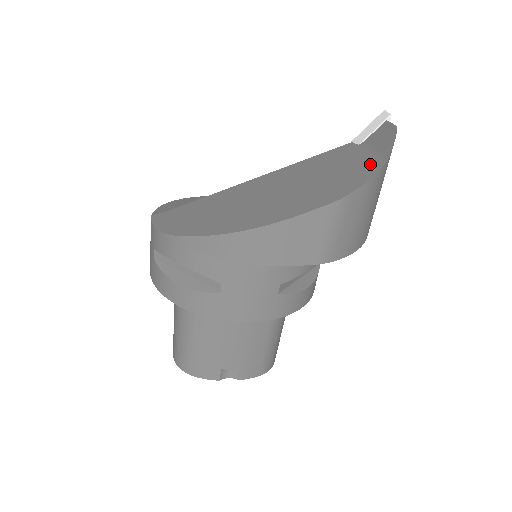
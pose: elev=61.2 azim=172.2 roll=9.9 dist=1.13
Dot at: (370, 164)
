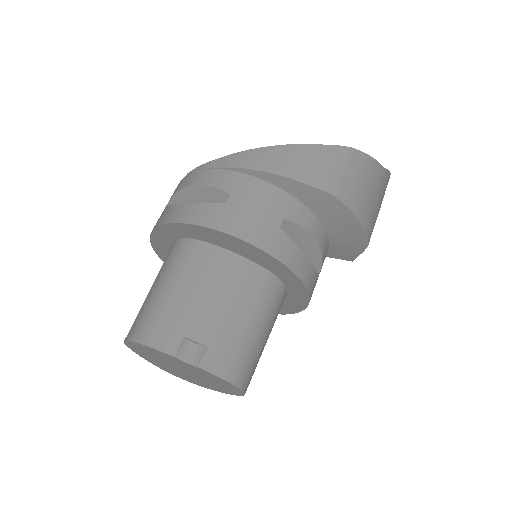
Dot at: occluded
